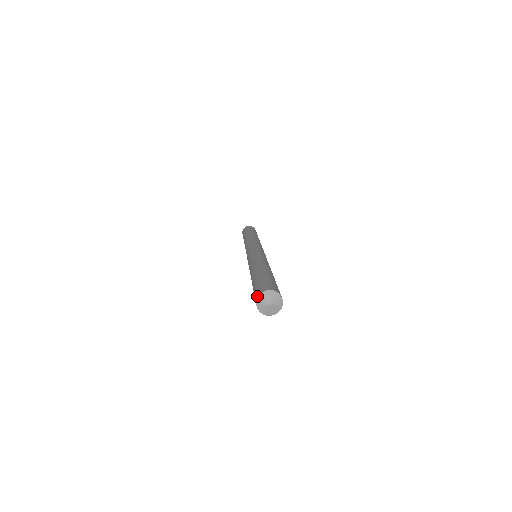
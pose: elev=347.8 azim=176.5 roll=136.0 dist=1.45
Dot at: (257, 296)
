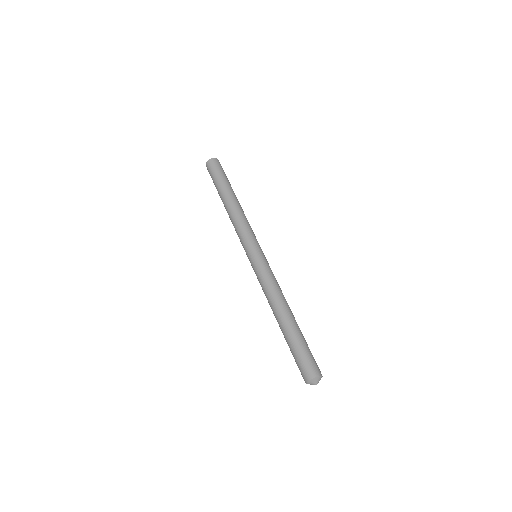
Dot at: (307, 380)
